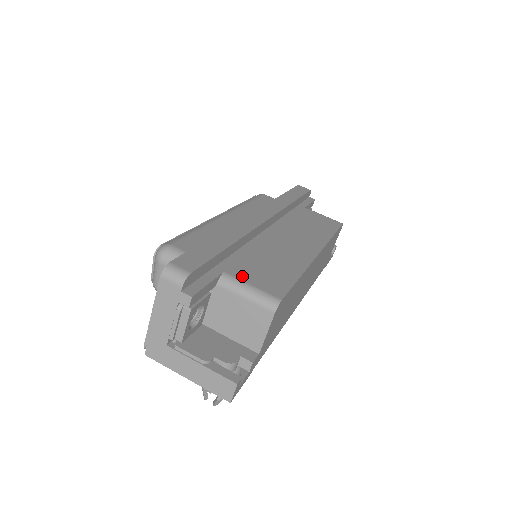
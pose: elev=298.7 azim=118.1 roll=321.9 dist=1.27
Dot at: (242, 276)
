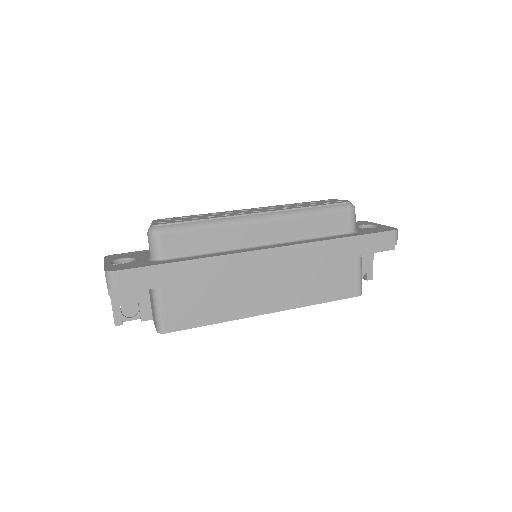
Dot at: (167, 299)
